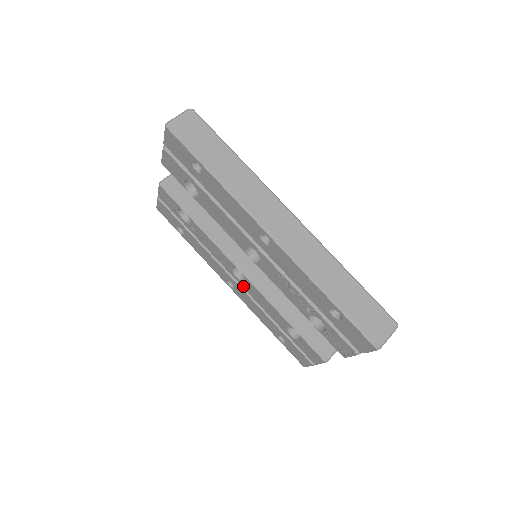
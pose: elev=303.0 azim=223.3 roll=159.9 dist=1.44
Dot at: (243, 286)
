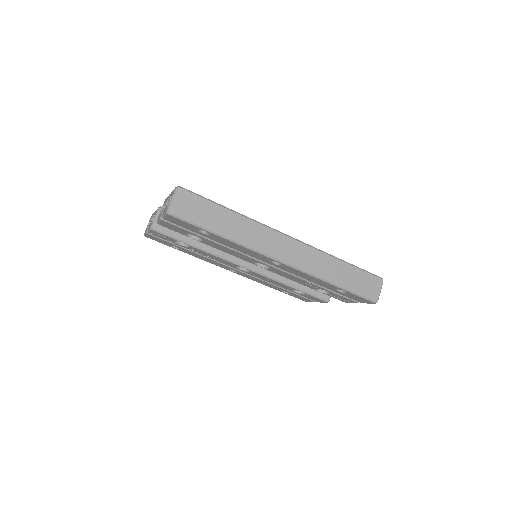
Dot at: (247, 273)
